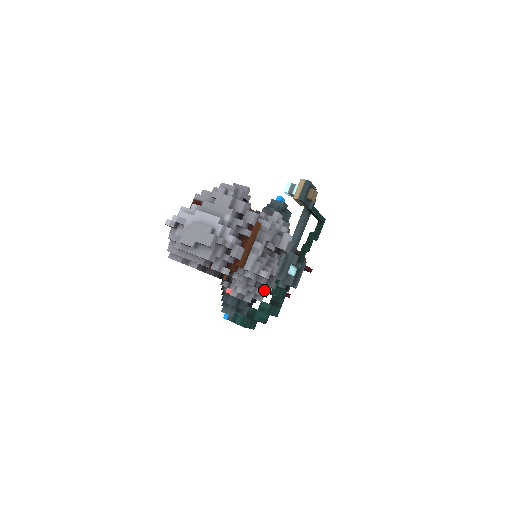
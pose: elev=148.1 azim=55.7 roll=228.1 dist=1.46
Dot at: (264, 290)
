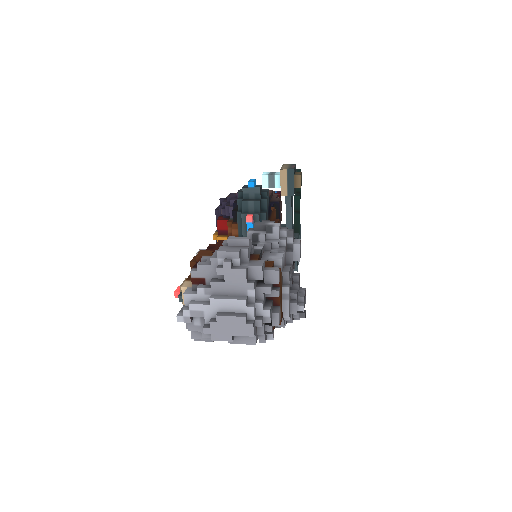
Dot at: occluded
